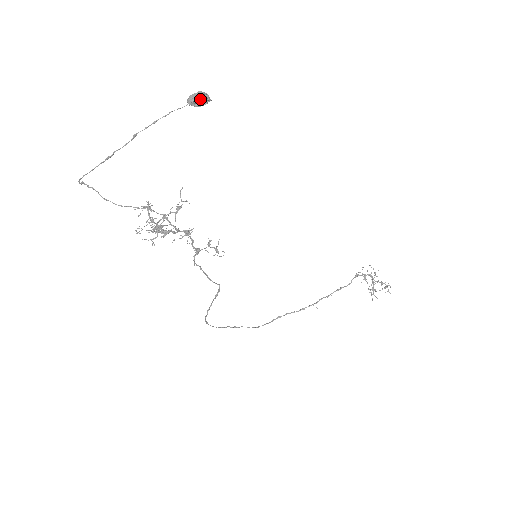
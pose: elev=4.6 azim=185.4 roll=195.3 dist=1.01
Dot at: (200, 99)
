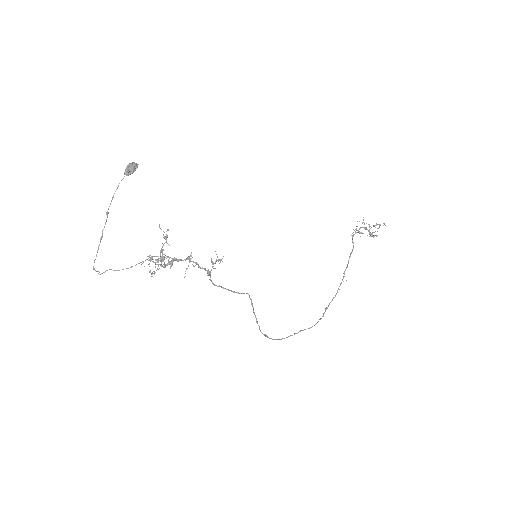
Dot at: (131, 167)
